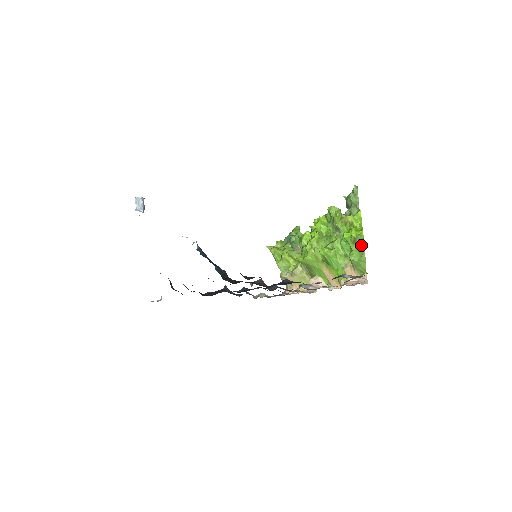
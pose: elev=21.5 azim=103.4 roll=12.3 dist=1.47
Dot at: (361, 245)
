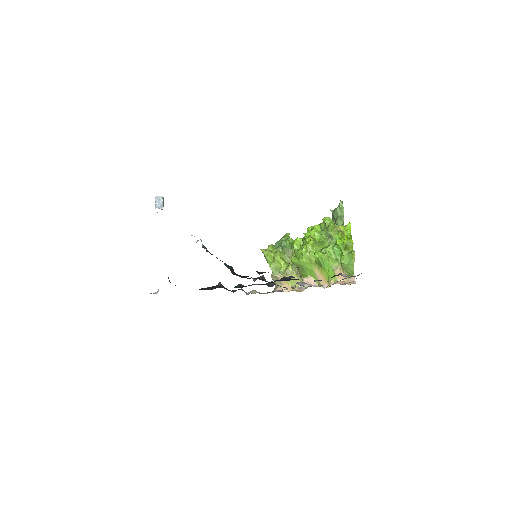
Dot at: (352, 251)
